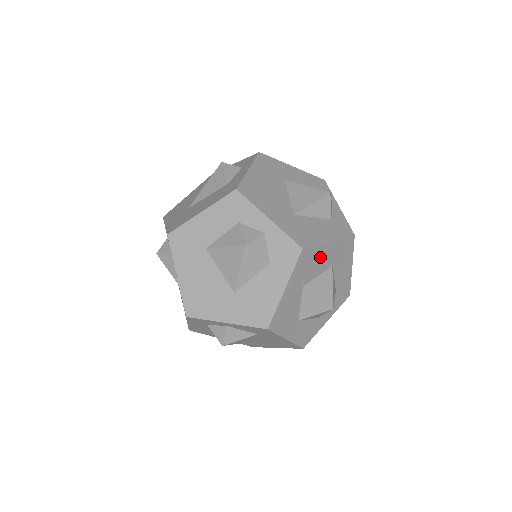
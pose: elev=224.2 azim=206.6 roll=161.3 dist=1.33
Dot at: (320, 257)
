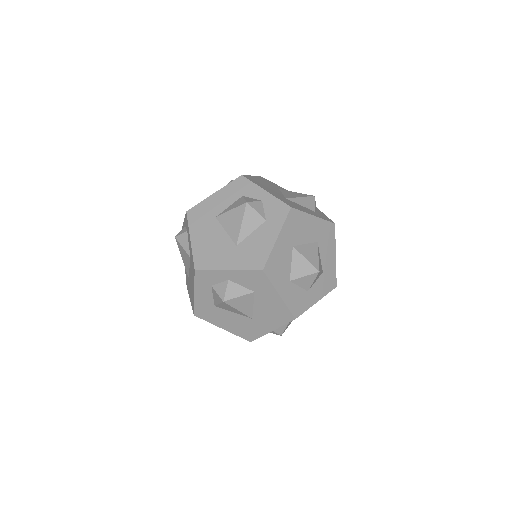
Dot at: (306, 226)
